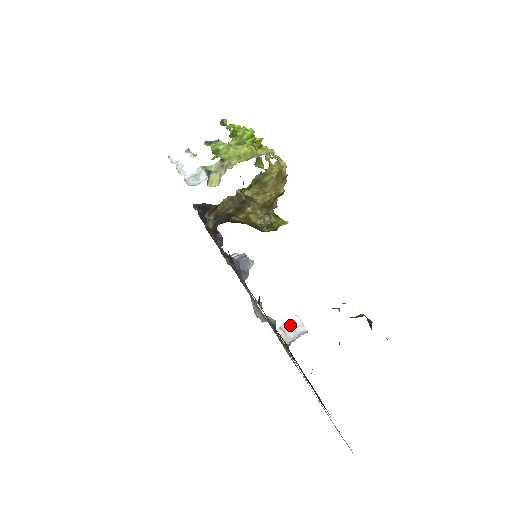
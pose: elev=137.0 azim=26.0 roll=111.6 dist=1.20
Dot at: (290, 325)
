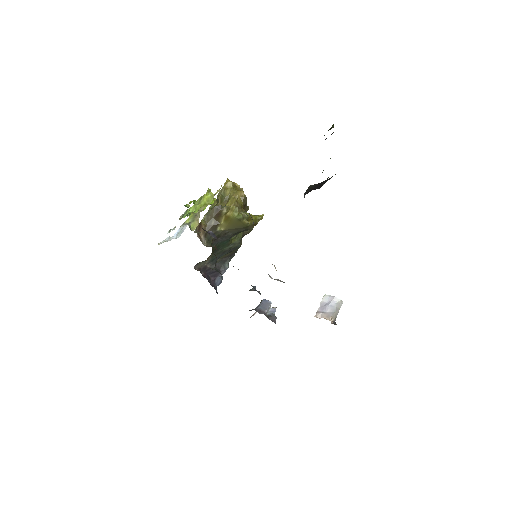
Dot at: (324, 305)
